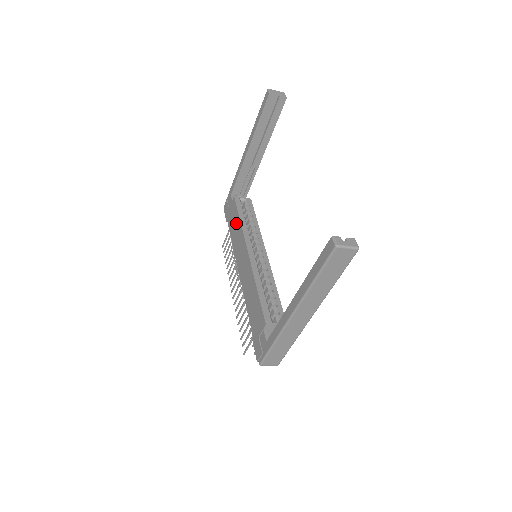
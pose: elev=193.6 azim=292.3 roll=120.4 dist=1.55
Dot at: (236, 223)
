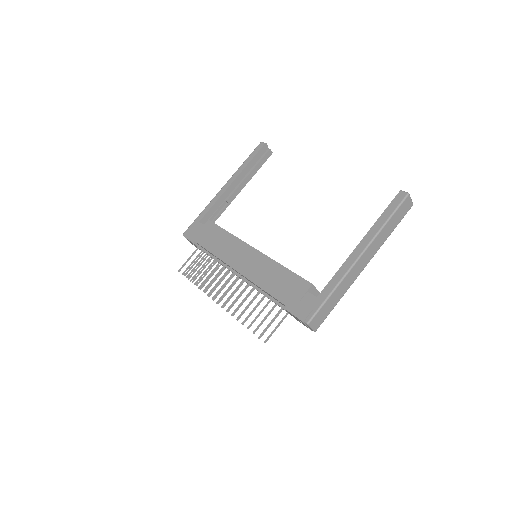
Dot at: (220, 236)
